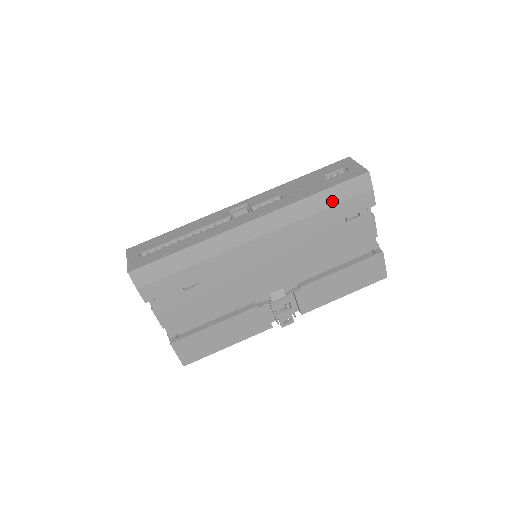
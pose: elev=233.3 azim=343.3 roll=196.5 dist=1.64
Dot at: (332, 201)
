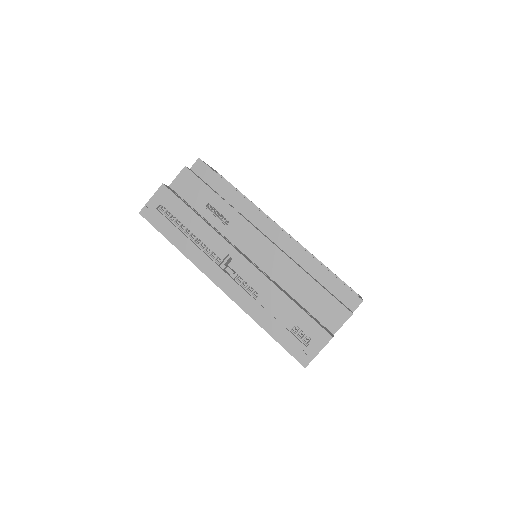
Dot at: occluded
